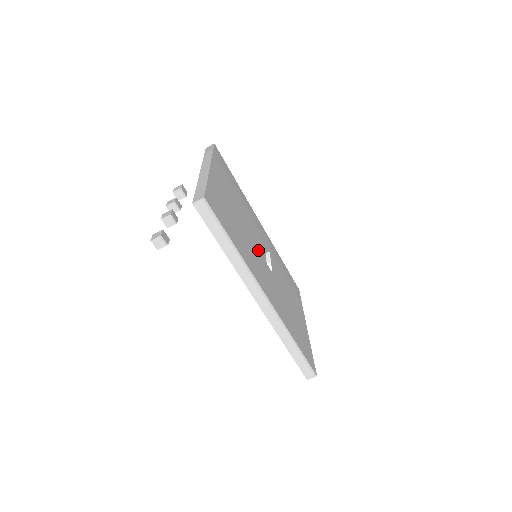
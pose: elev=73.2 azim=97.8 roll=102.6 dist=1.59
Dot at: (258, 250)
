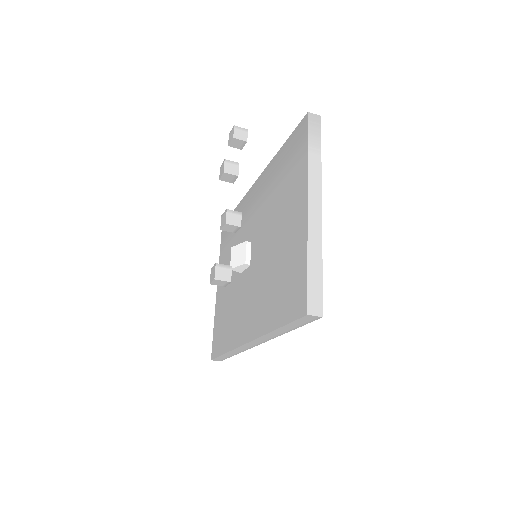
Dot at: occluded
